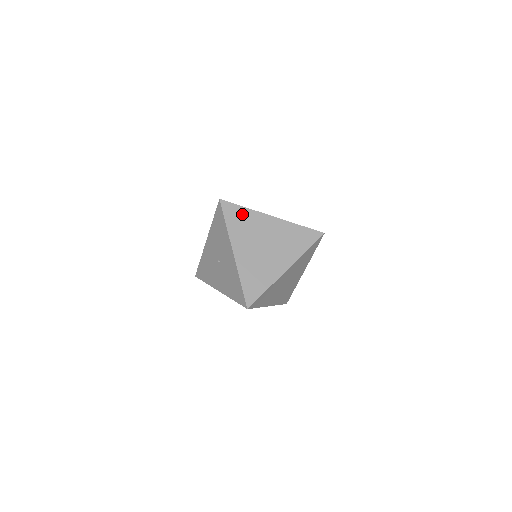
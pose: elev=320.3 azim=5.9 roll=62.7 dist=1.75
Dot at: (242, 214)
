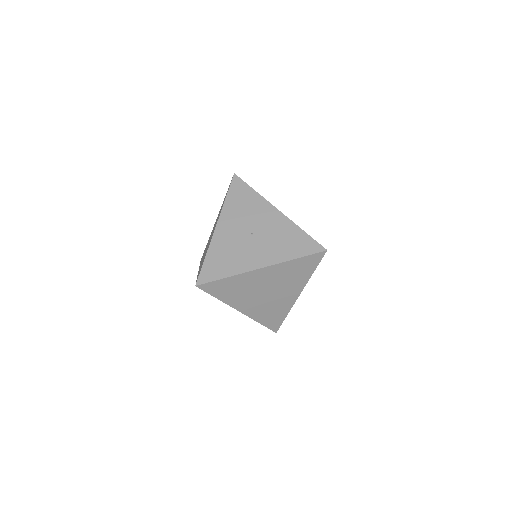
Dot at: occluded
